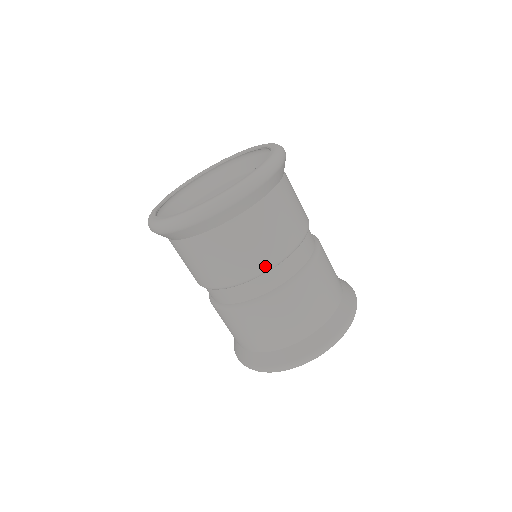
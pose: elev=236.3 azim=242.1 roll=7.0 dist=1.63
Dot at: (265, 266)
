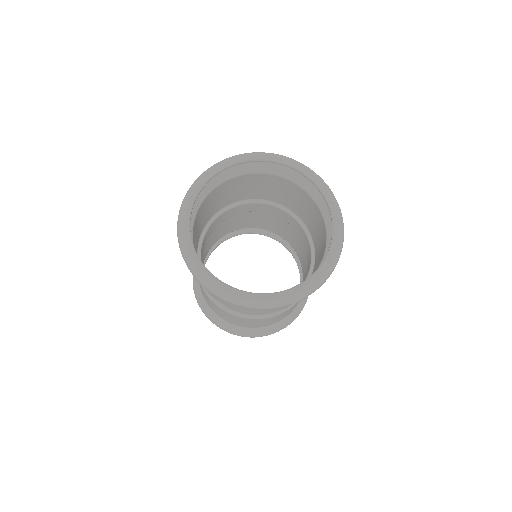
Dot at: (278, 310)
